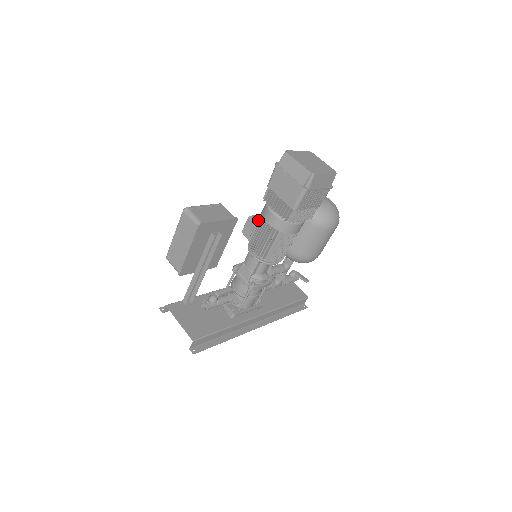
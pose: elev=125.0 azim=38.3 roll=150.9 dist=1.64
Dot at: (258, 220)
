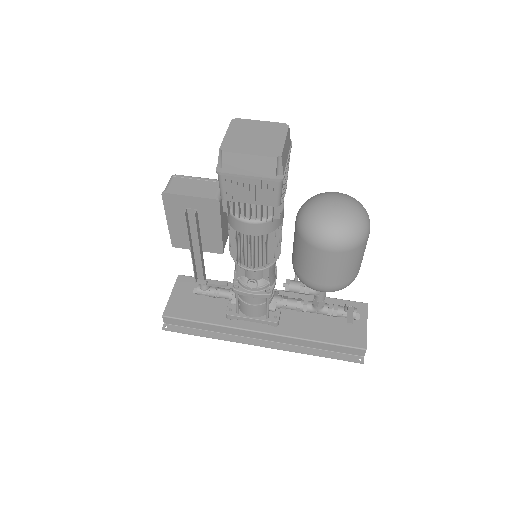
Dot at: occluded
